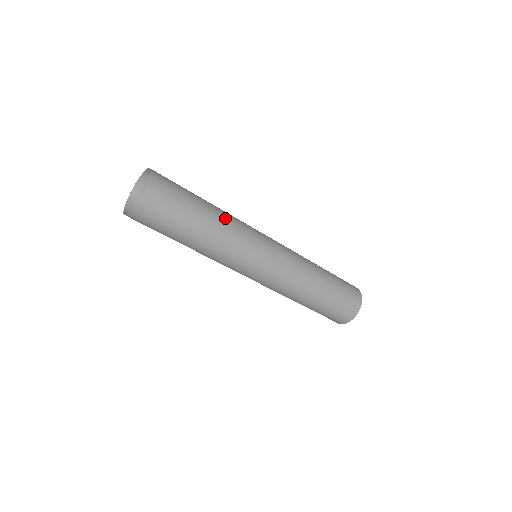
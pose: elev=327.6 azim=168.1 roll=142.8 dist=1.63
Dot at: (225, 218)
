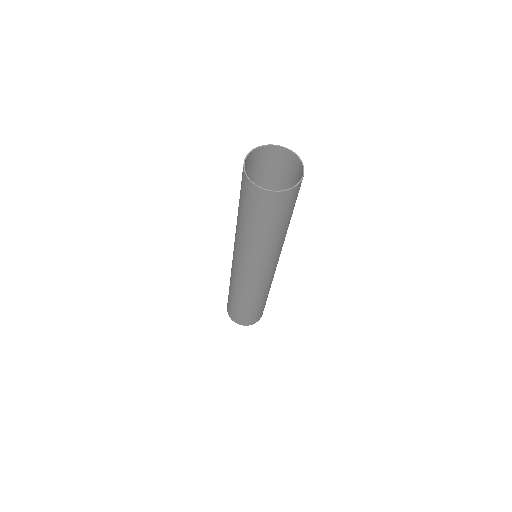
Dot at: occluded
